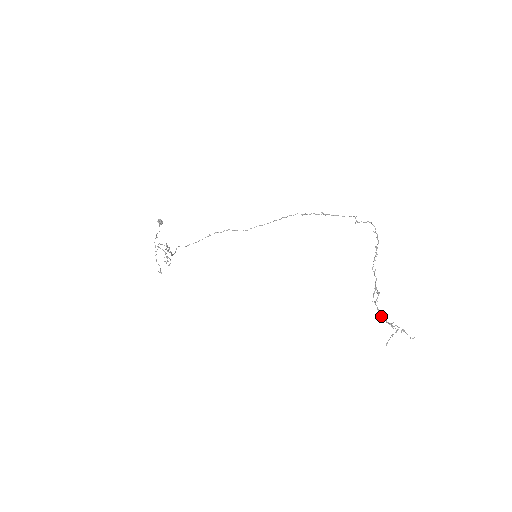
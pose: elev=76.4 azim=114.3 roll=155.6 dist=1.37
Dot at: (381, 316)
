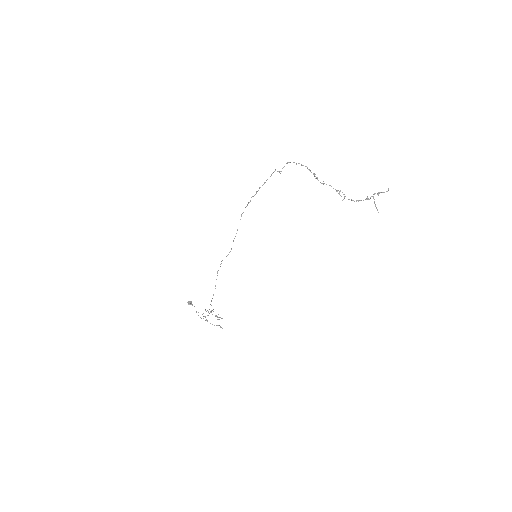
Dot at: occluded
